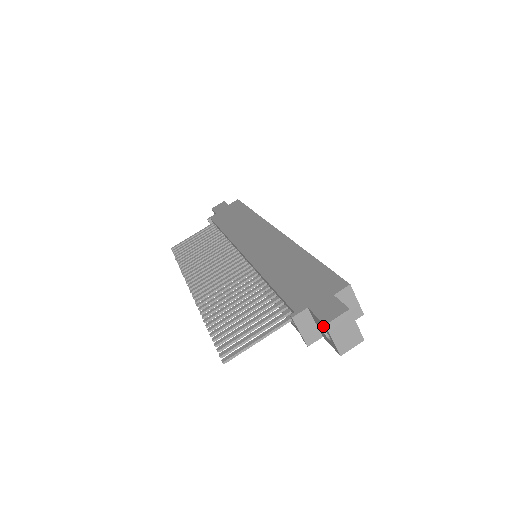
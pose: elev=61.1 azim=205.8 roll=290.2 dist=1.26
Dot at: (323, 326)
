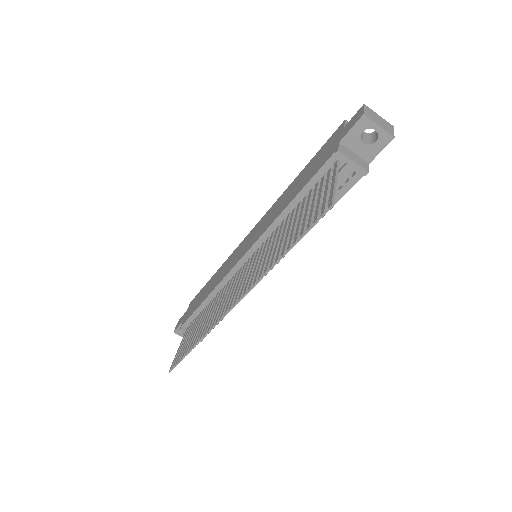
Dot at: (363, 125)
